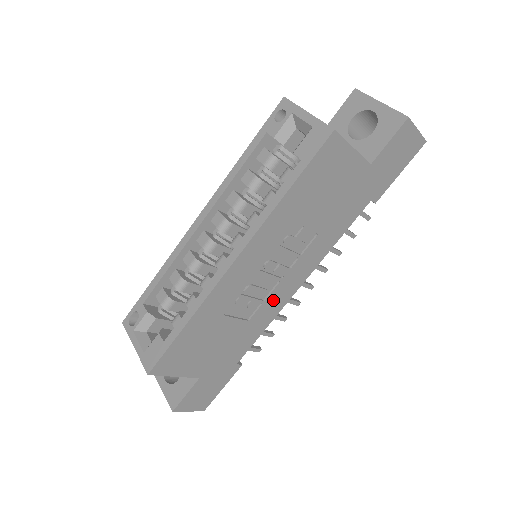
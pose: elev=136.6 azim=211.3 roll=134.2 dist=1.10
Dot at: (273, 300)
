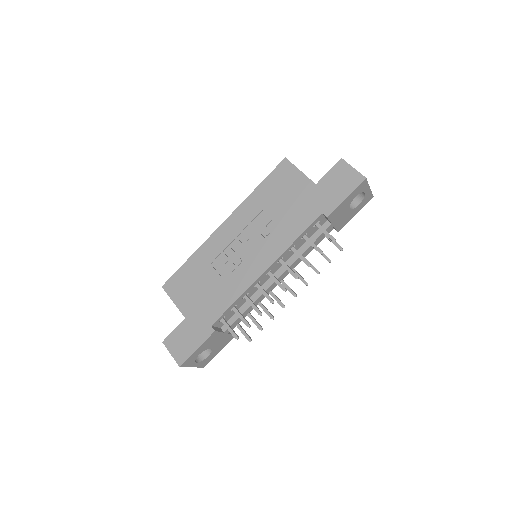
Dot at: (244, 272)
